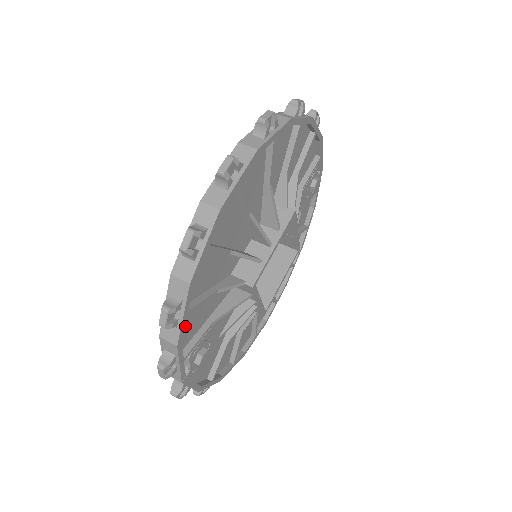
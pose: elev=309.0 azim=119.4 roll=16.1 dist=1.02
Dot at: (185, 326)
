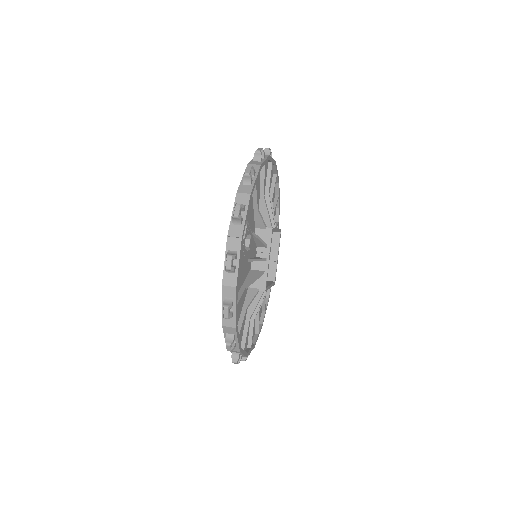
Dot at: occluded
